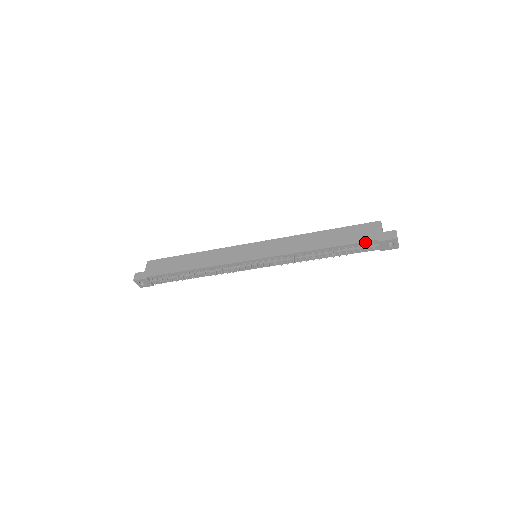
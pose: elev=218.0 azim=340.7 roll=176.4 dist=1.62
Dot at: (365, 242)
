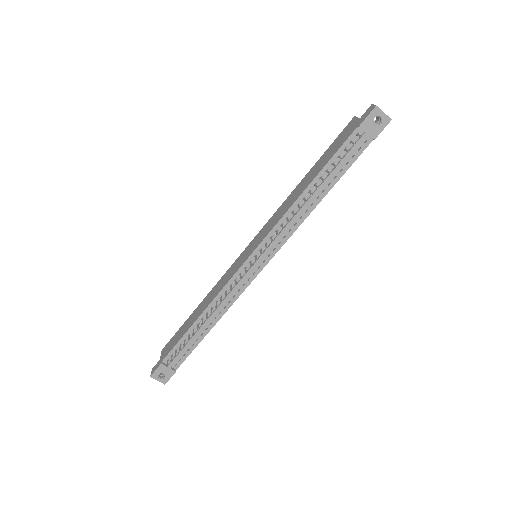
Dot at: (347, 140)
